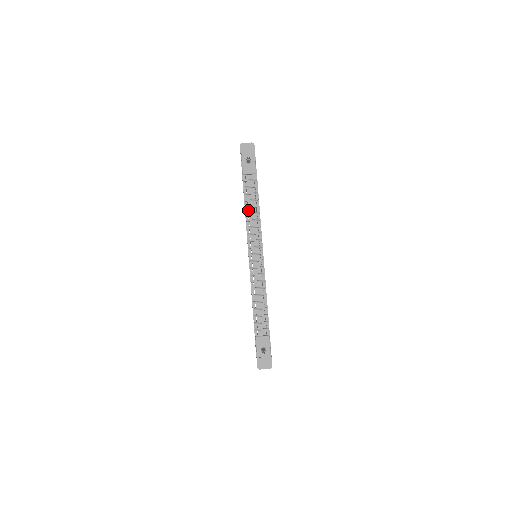
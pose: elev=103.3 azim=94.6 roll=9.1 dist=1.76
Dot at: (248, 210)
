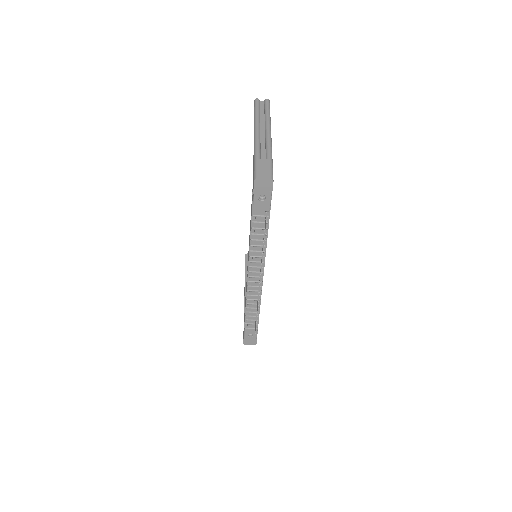
Dot at: (253, 242)
